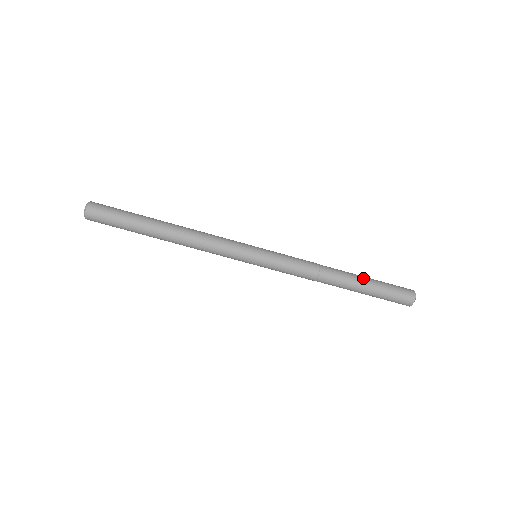
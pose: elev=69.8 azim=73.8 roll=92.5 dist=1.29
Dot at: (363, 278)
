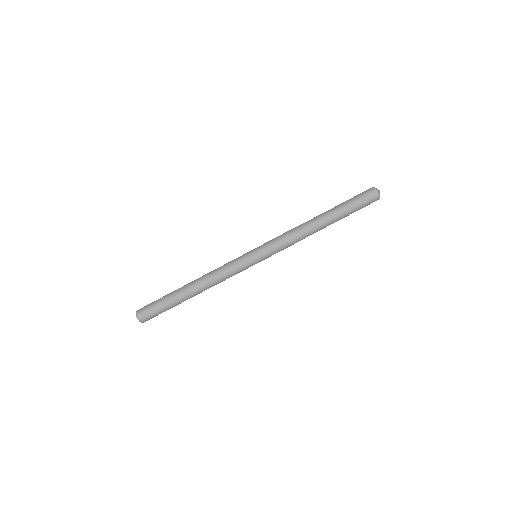
Dot at: occluded
